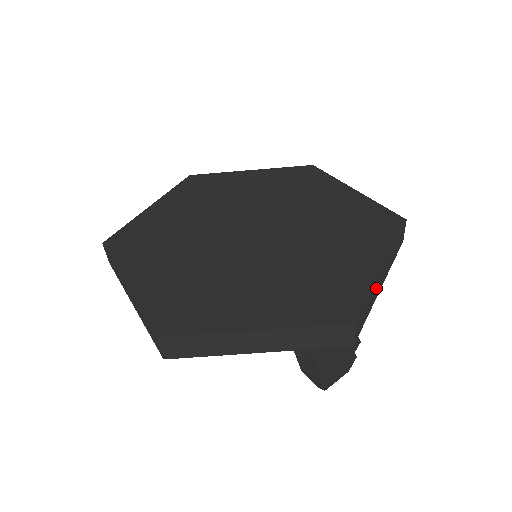
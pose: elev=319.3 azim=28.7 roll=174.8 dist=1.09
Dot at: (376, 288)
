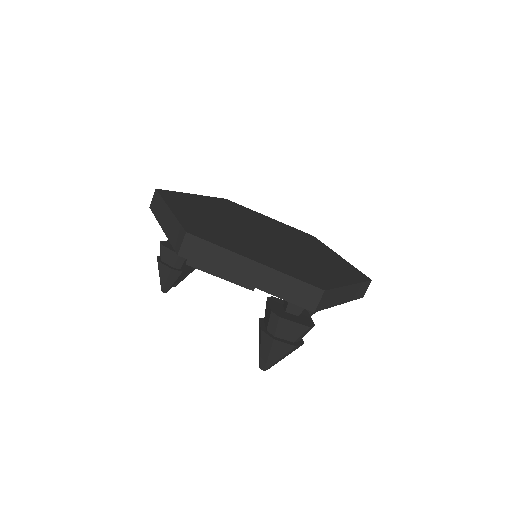
Dot at: (341, 294)
